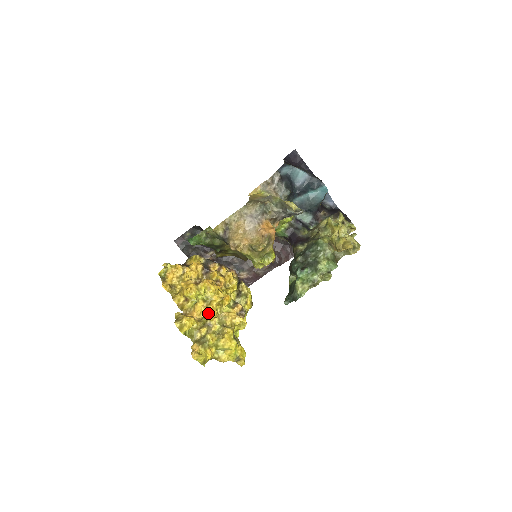
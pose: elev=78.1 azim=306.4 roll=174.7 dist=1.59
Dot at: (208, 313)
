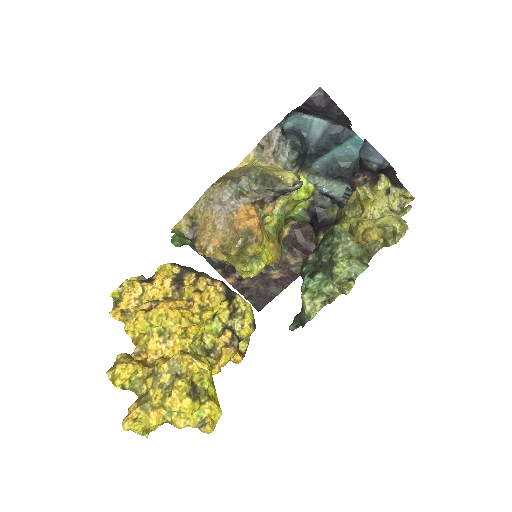
Dot at: (168, 351)
